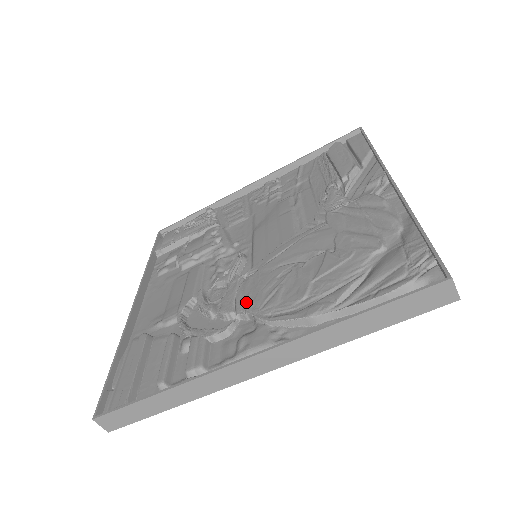
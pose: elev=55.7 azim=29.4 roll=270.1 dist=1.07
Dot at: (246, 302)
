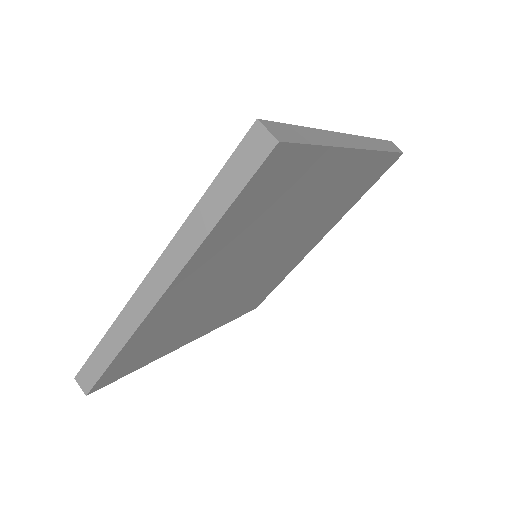
Dot at: occluded
